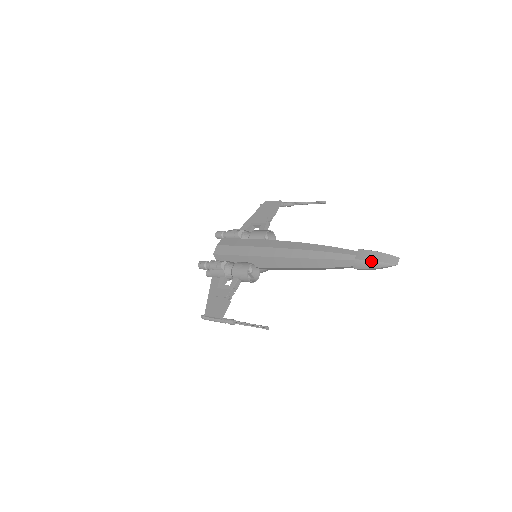
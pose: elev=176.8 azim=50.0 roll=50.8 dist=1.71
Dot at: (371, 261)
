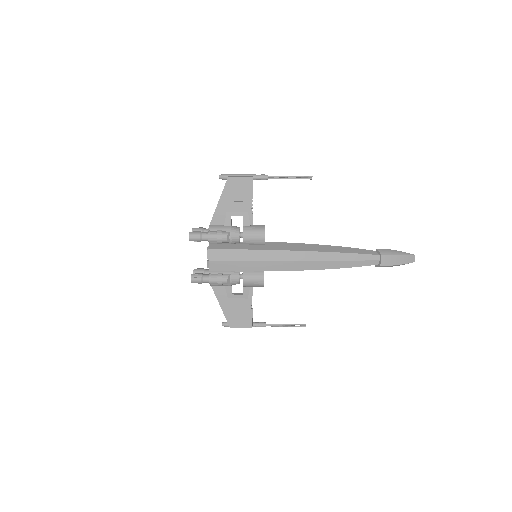
Dot at: occluded
